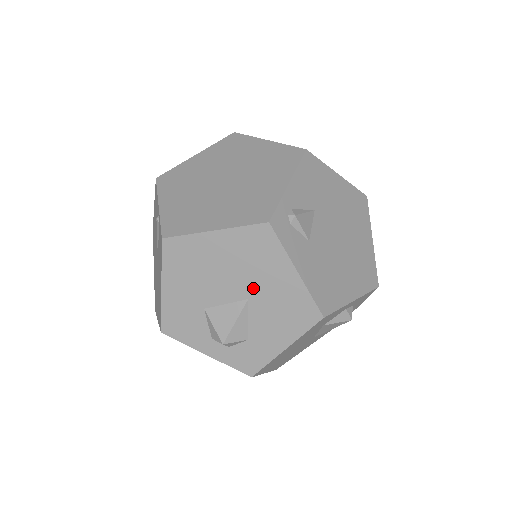
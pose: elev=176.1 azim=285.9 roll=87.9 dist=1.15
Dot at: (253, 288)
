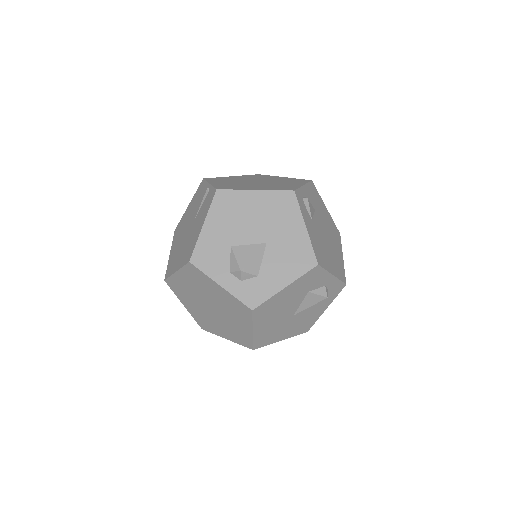
Dot at: (272, 235)
